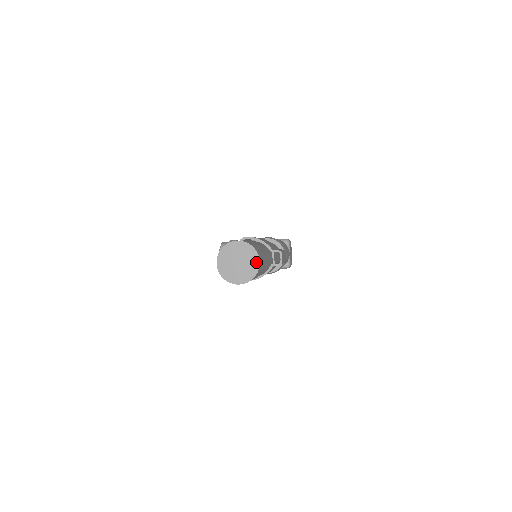
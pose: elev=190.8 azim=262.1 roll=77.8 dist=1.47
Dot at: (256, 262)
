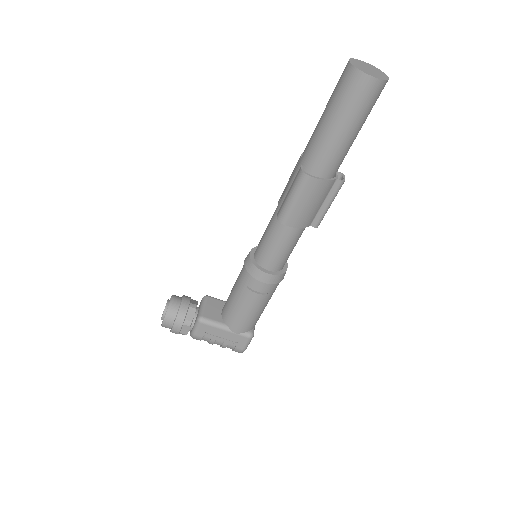
Dot at: (385, 76)
